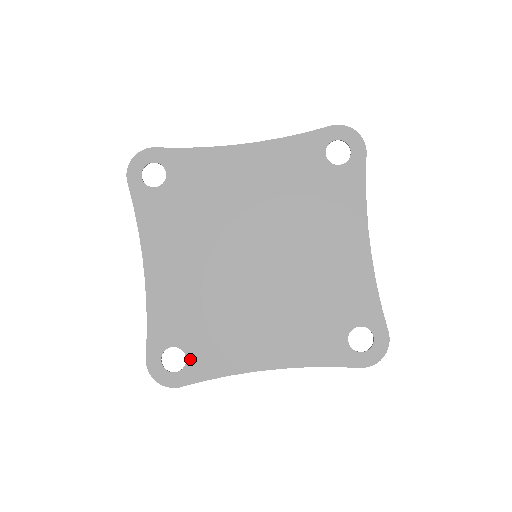
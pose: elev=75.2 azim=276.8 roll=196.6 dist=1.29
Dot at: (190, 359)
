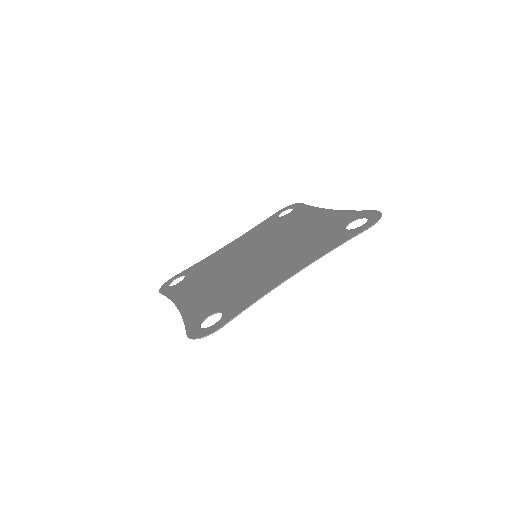
Dot at: (225, 311)
